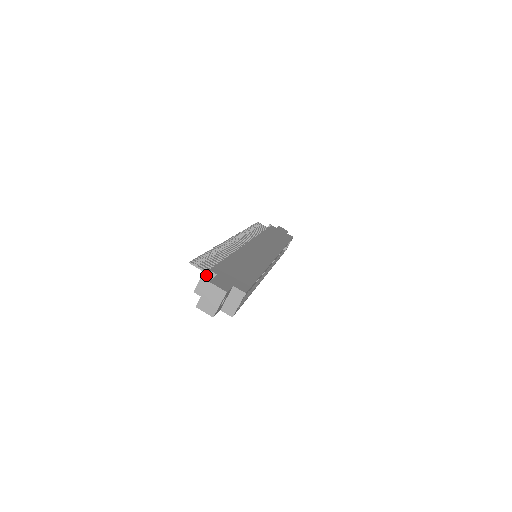
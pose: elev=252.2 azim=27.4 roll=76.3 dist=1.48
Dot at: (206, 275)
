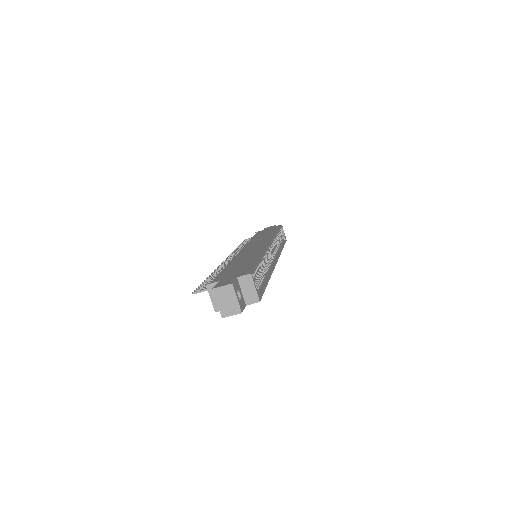
Dot at: (211, 290)
